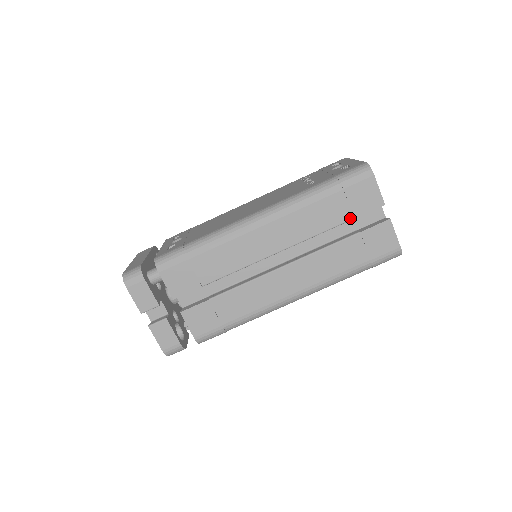
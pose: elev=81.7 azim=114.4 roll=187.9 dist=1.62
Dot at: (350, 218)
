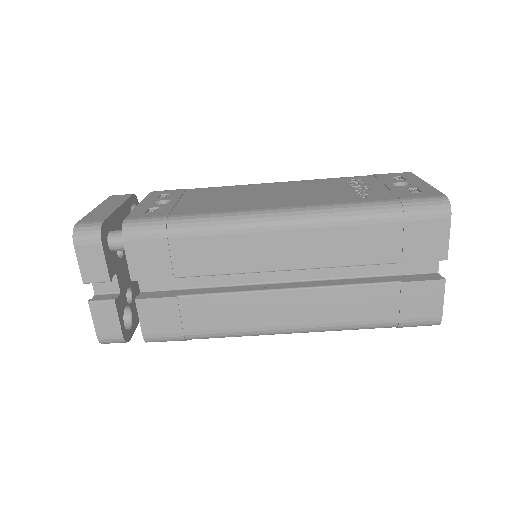
Dot at: (396, 260)
